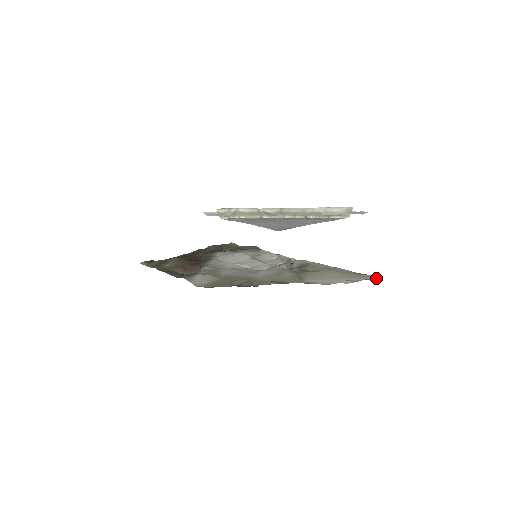
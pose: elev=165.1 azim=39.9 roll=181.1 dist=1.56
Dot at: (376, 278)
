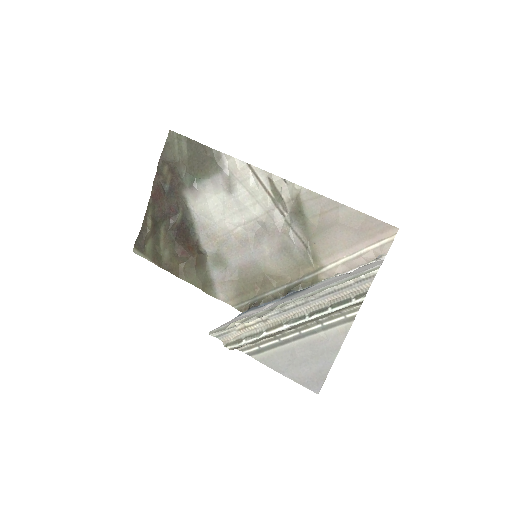
Dot at: (392, 231)
